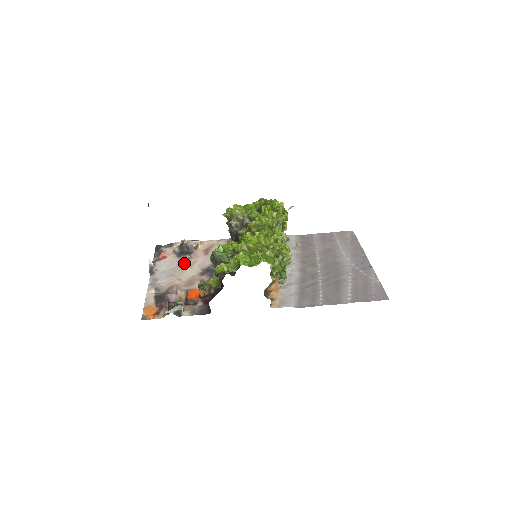
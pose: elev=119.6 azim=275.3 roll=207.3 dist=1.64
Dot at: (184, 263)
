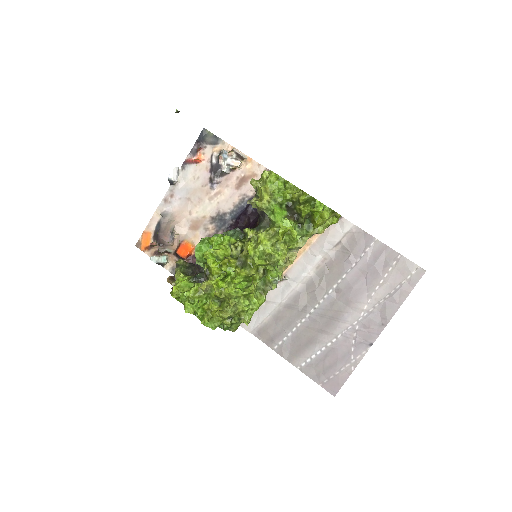
Dot at: (209, 187)
